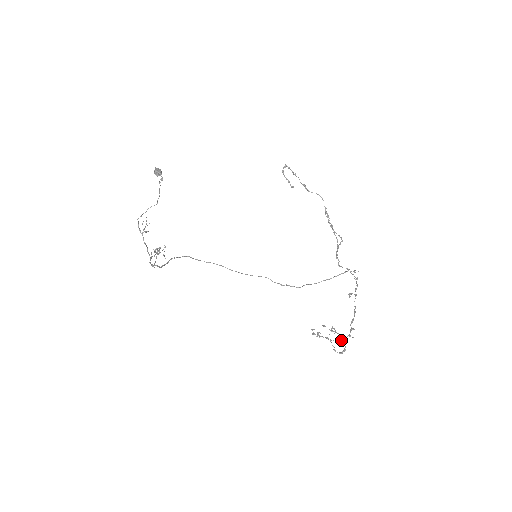
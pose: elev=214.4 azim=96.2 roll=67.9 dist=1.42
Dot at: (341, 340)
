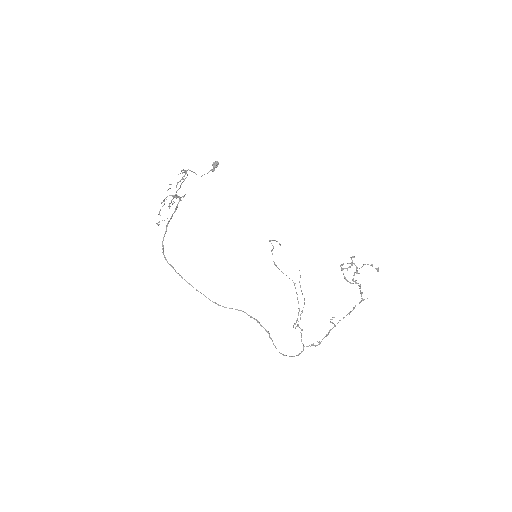
Dot at: (361, 292)
